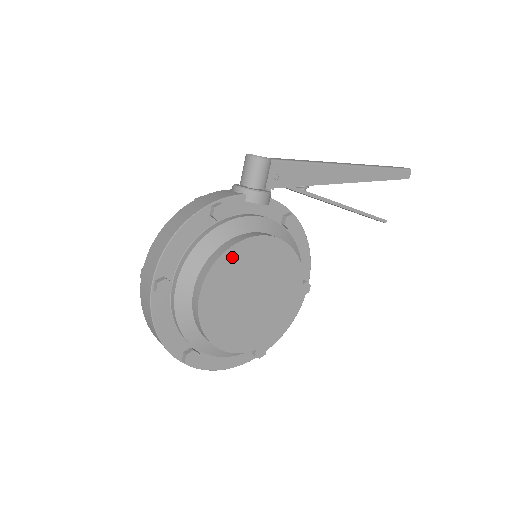
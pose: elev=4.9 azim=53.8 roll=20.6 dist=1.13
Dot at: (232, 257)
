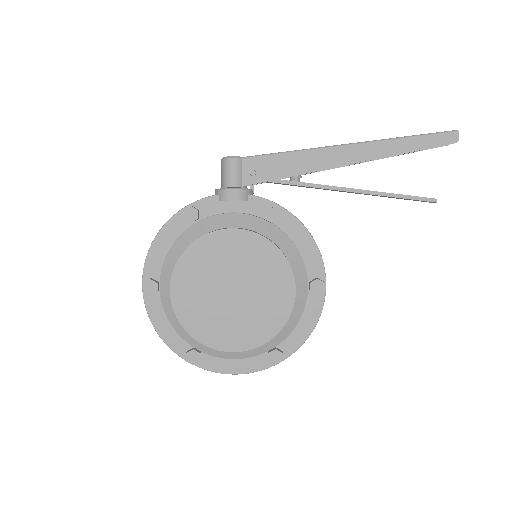
Dot at: (196, 252)
